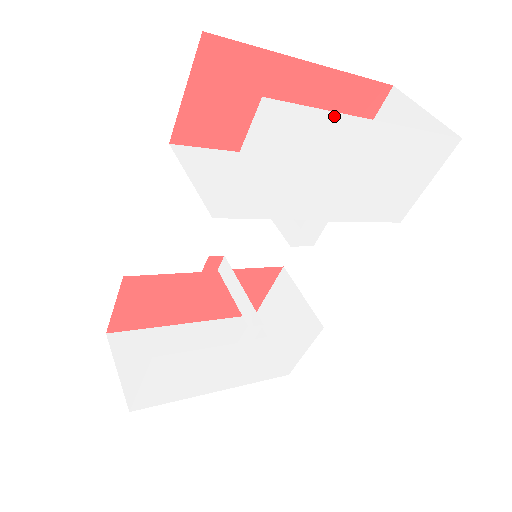
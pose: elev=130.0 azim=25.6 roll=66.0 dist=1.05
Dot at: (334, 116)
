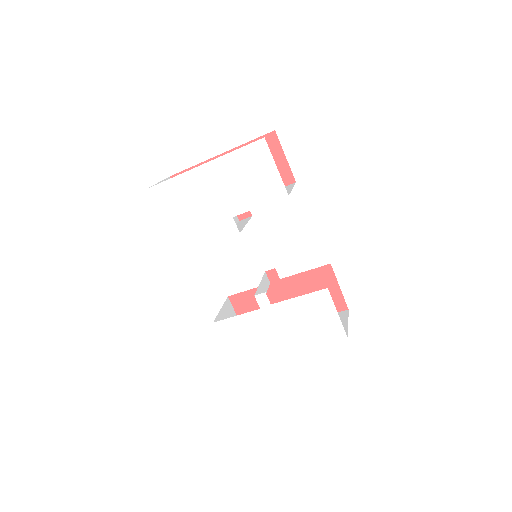
Dot at: (179, 177)
